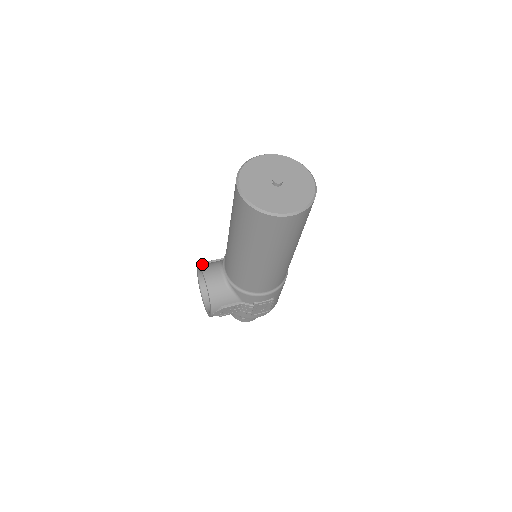
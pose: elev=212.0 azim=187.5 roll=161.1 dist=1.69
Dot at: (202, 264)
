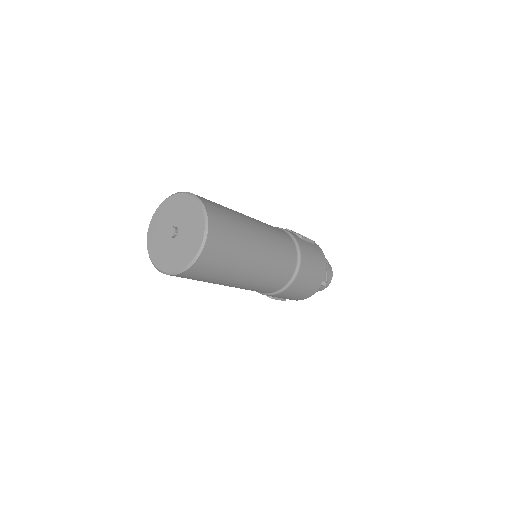
Dot at: occluded
